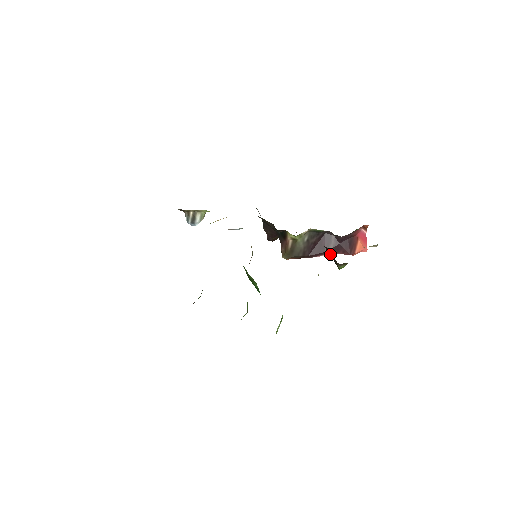
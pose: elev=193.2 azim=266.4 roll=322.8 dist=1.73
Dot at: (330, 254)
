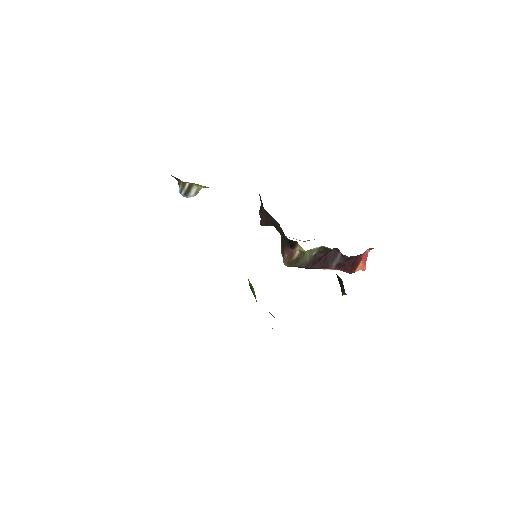
Dot at: (340, 283)
